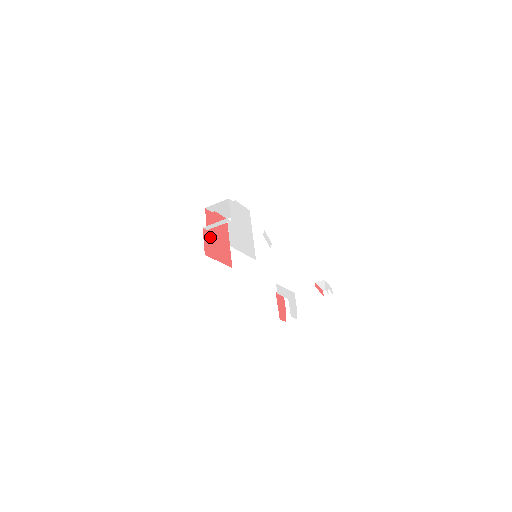
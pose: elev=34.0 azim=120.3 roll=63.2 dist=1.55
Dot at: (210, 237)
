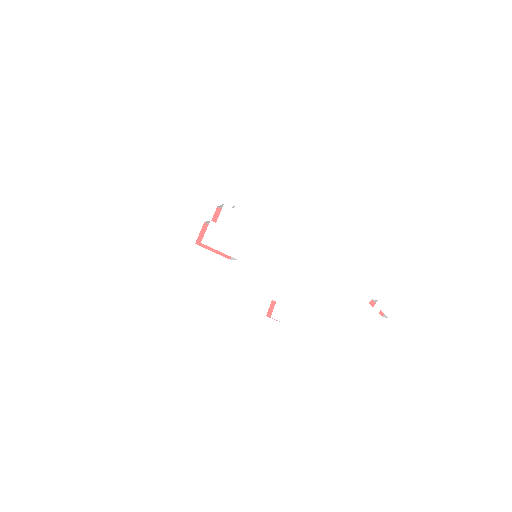
Dot at: occluded
